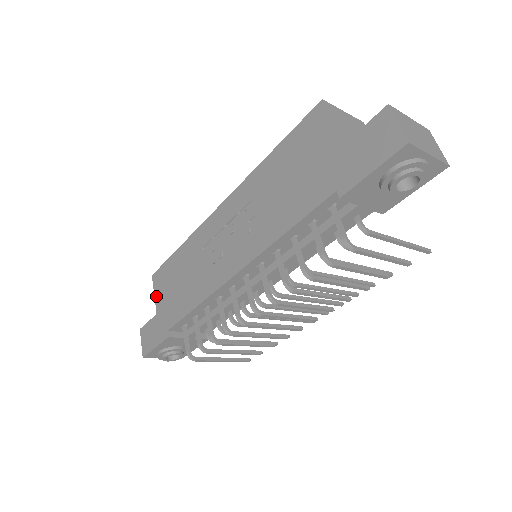
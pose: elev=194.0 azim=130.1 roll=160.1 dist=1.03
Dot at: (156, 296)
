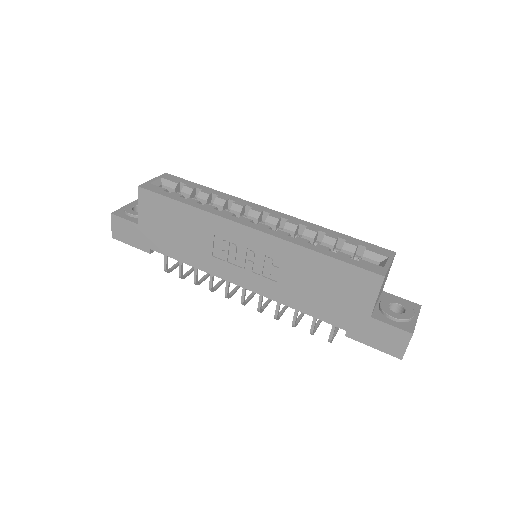
Dot at: (141, 210)
